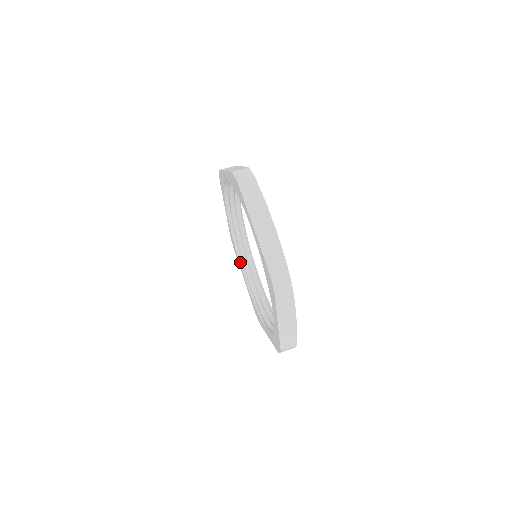
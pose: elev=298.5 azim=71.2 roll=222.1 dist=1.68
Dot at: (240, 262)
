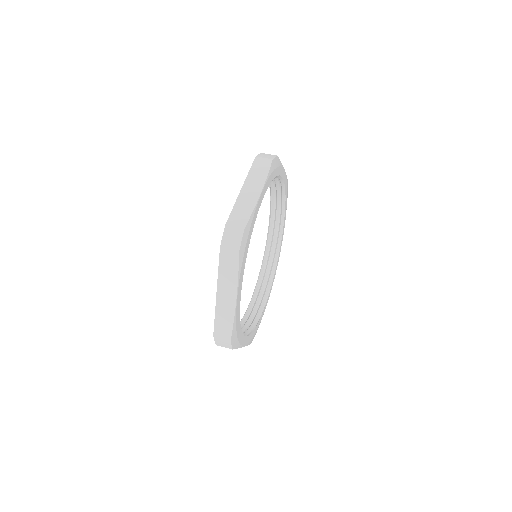
Dot at: (270, 213)
